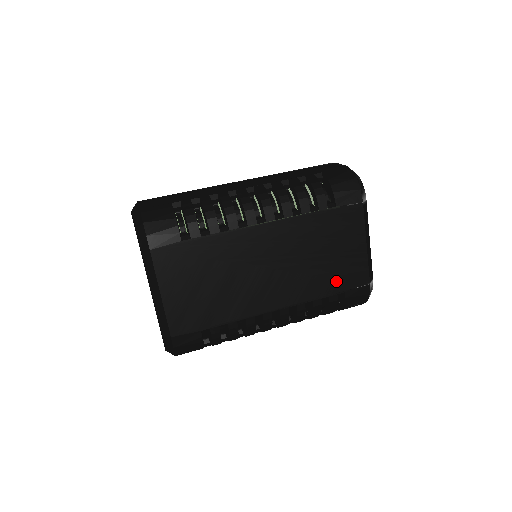
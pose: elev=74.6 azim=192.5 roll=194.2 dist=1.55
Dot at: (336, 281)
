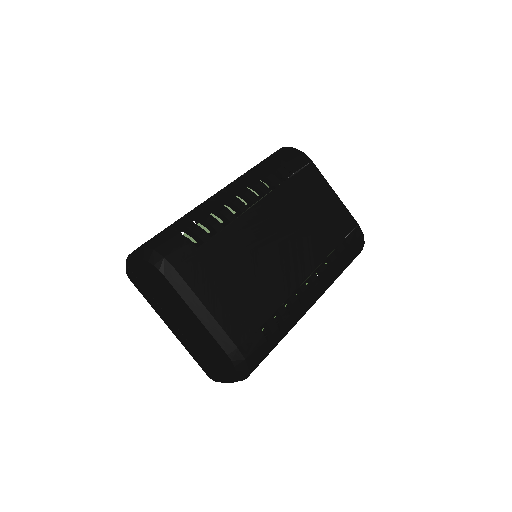
Dot at: (334, 232)
